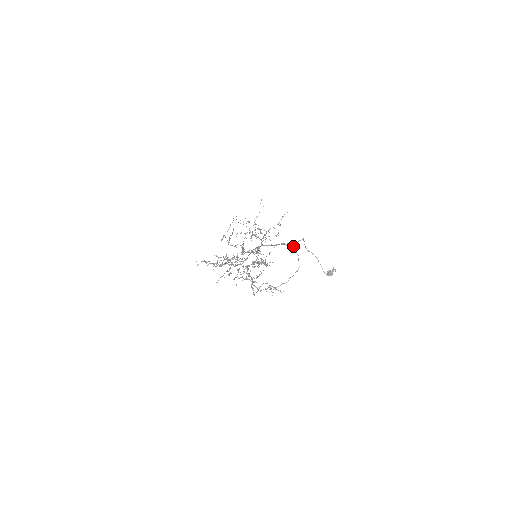
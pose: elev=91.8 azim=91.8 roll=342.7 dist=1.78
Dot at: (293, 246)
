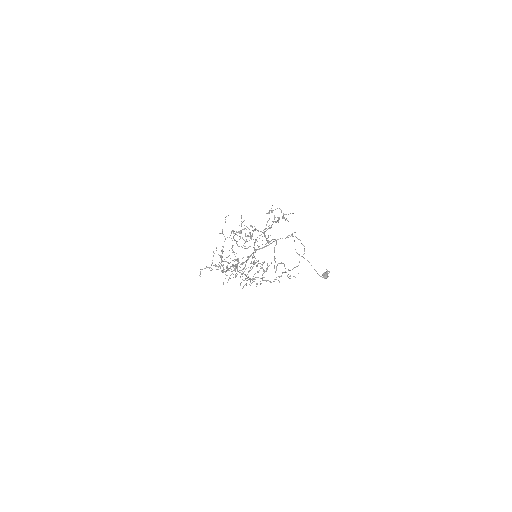
Dot at: (291, 234)
